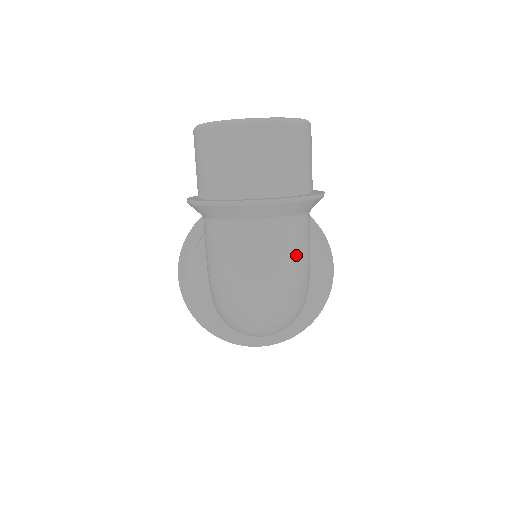
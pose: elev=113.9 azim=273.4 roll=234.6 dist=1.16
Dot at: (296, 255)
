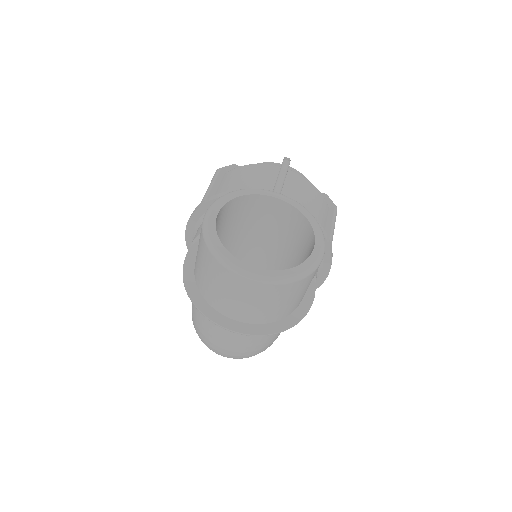
Dot at: (262, 345)
